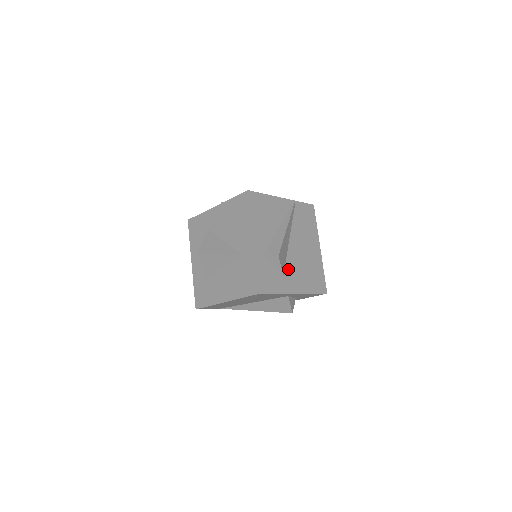
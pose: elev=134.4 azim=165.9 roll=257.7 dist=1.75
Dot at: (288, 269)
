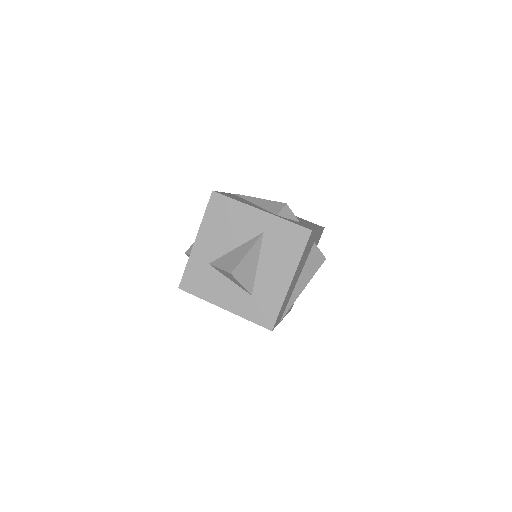
Dot at: occluded
